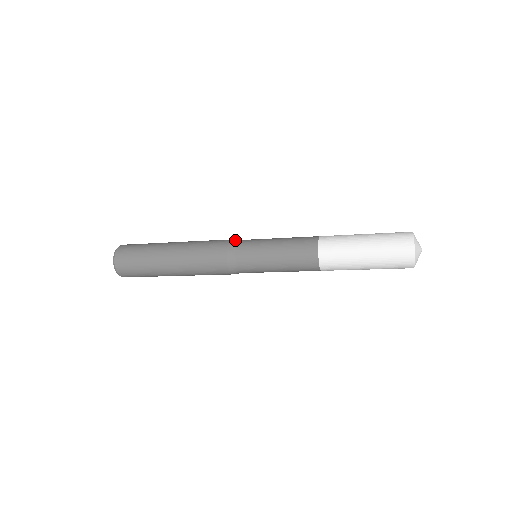
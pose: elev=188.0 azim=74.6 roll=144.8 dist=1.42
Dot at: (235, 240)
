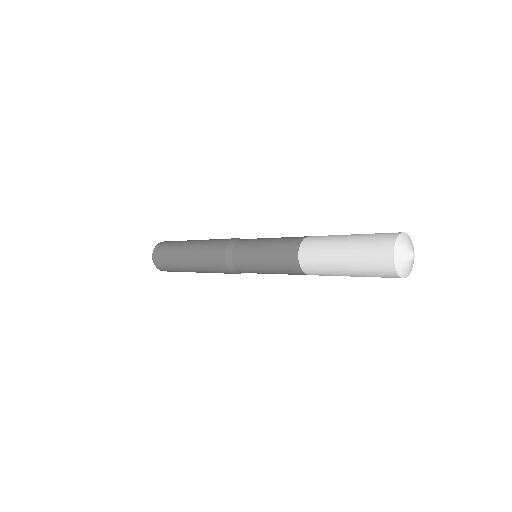
Dot at: occluded
